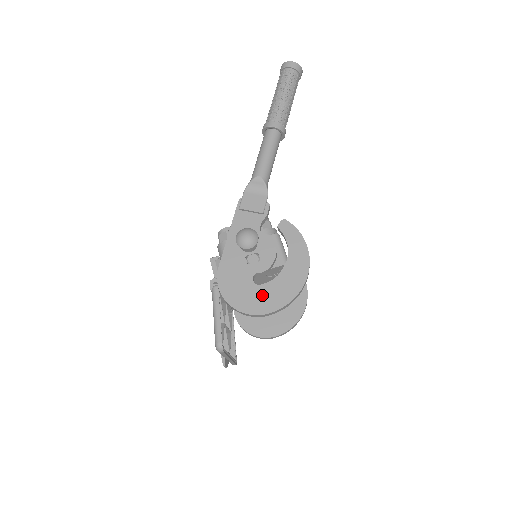
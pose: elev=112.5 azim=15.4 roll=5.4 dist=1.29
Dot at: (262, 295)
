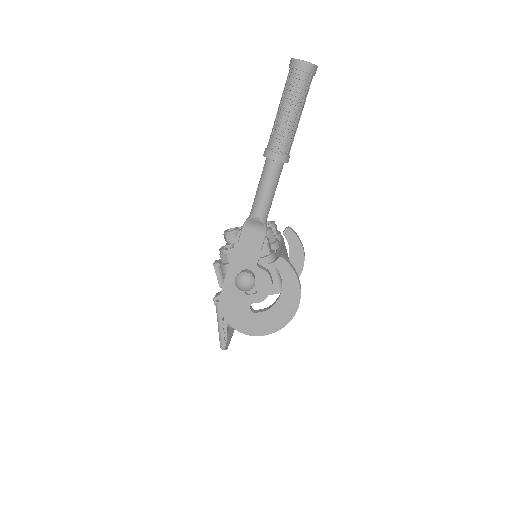
Dot at: (257, 321)
